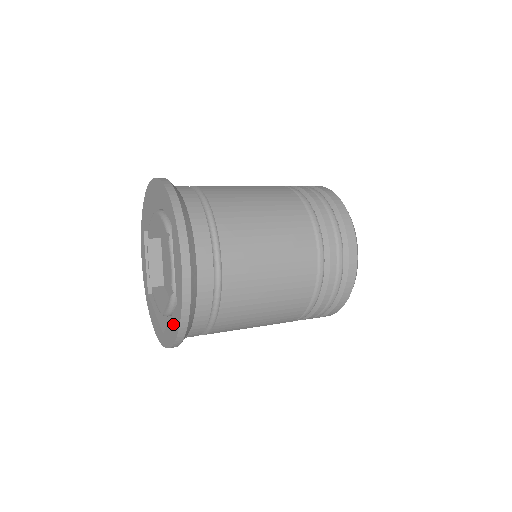
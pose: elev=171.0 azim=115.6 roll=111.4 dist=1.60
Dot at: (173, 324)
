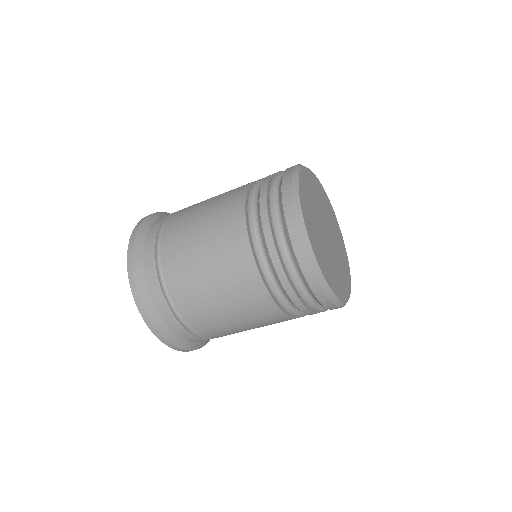
Dot at: occluded
